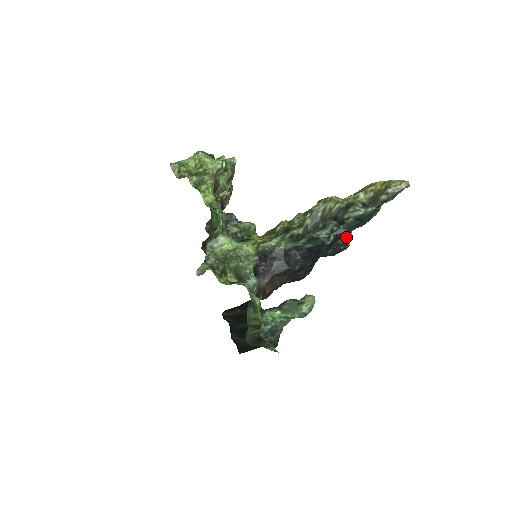
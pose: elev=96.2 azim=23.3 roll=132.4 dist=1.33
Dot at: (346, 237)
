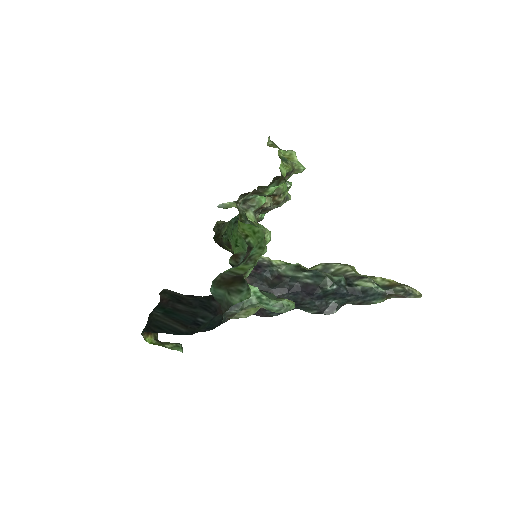
Dot at: (339, 303)
